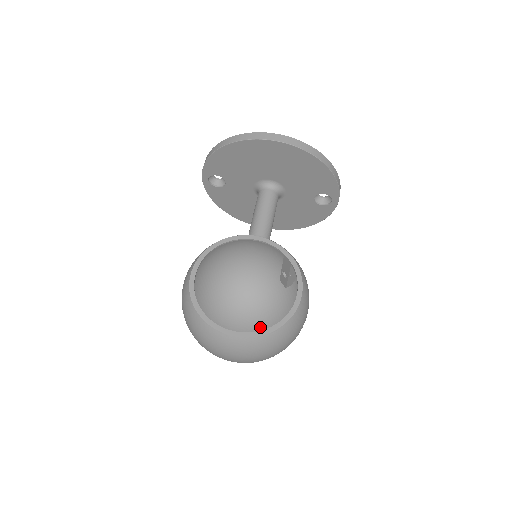
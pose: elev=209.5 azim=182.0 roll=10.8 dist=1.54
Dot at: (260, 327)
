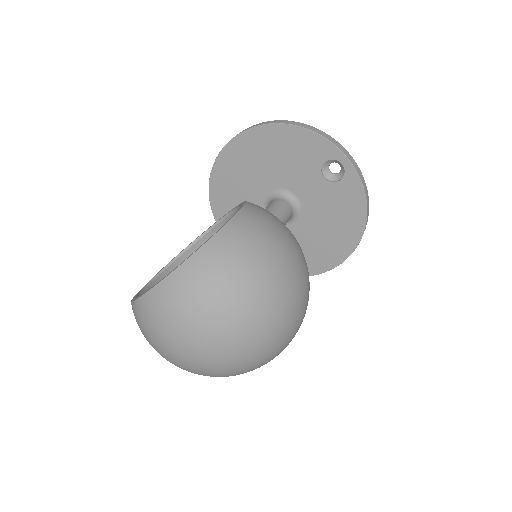
Dot at: occluded
